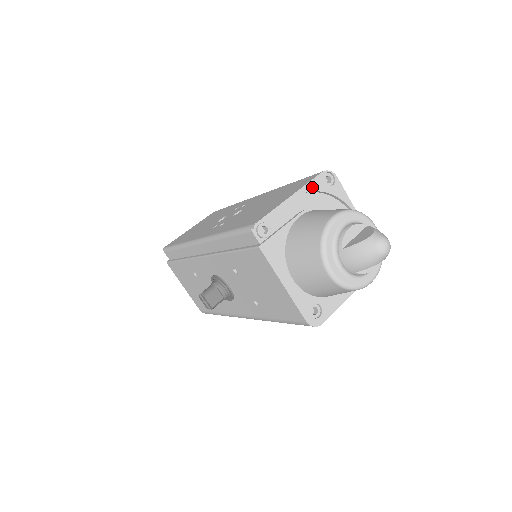
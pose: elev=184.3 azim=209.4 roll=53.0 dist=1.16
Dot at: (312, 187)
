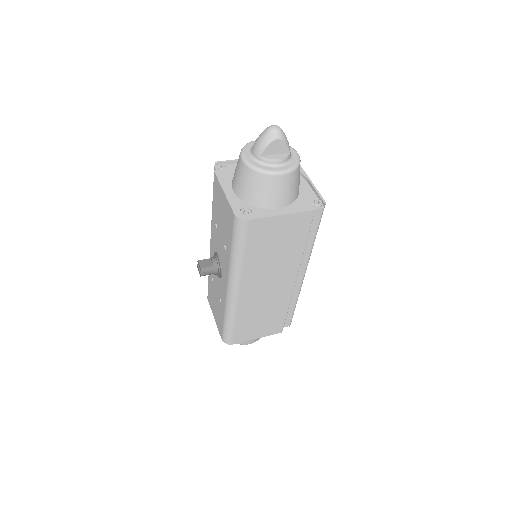
Dot at: occluded
